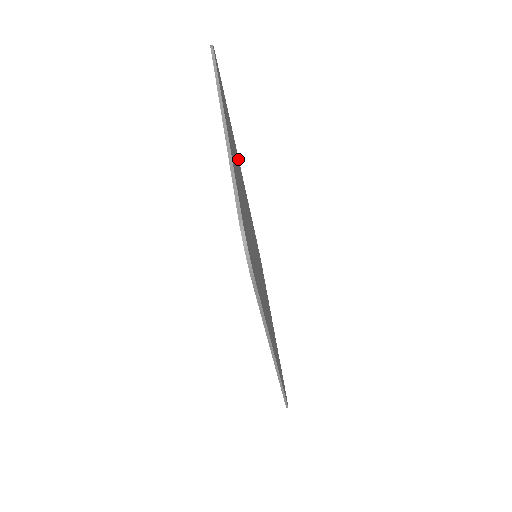
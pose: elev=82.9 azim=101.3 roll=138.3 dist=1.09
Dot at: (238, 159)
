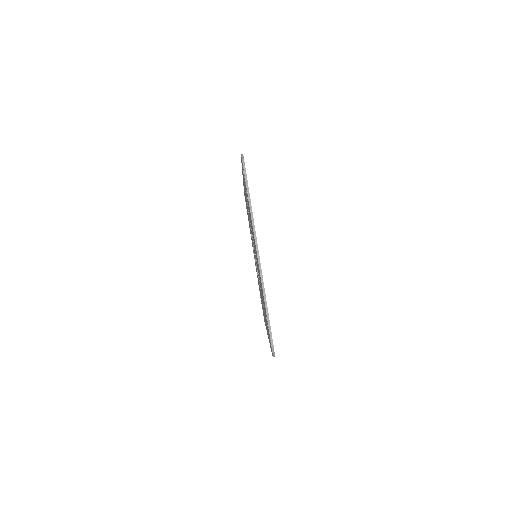
Dot at: occluded
